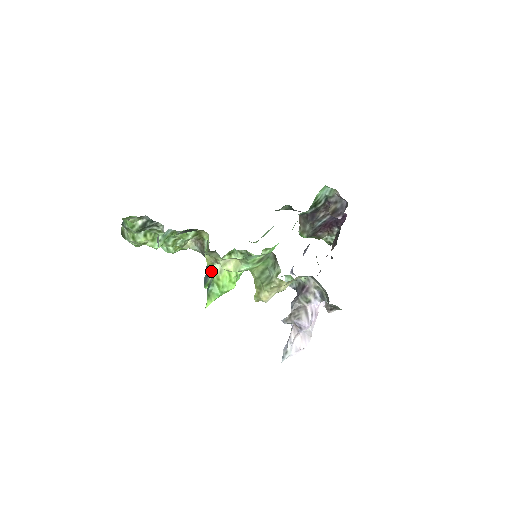
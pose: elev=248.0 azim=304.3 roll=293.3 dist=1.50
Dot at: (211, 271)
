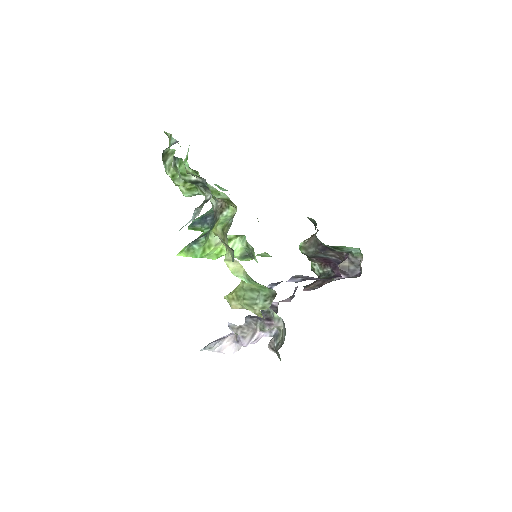
Dot at: (209, 237)
